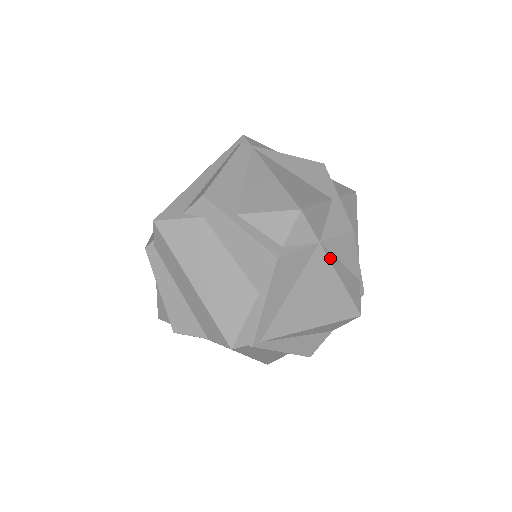
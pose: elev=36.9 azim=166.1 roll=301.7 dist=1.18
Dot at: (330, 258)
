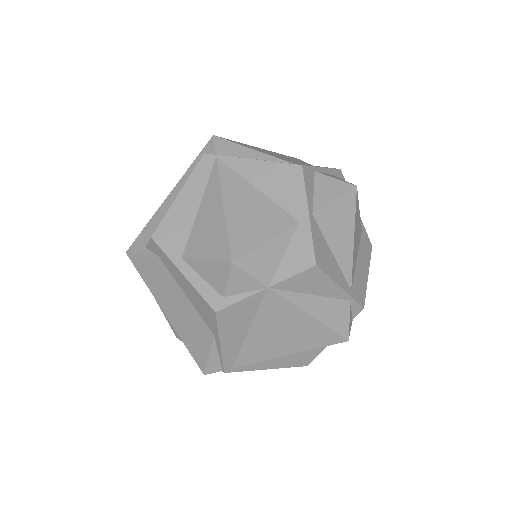
Dot at: (289, 298)
